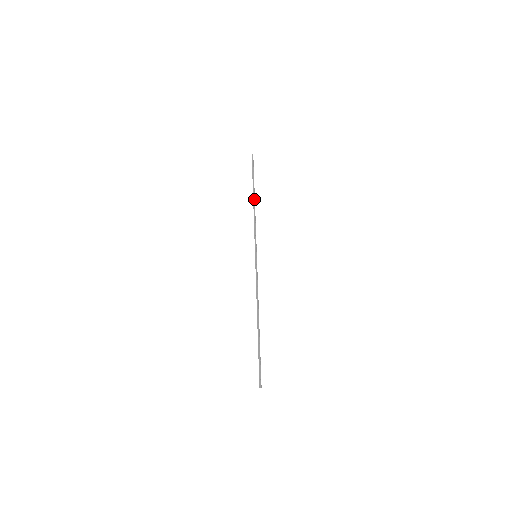
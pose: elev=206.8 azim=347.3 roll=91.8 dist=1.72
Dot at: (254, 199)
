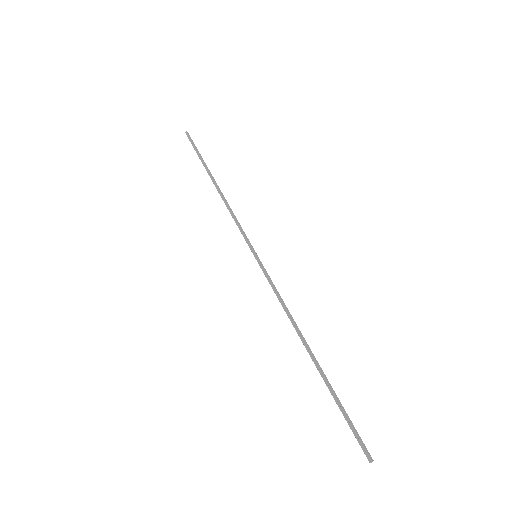
Dot at: (215, 184)
